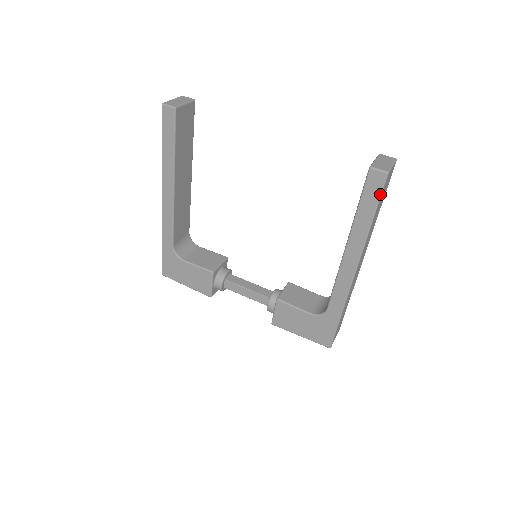
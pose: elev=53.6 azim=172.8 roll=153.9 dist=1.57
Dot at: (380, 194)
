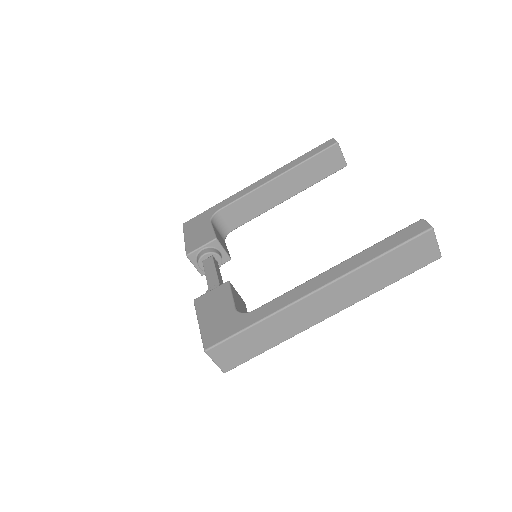
Dot at: (410, 239)
